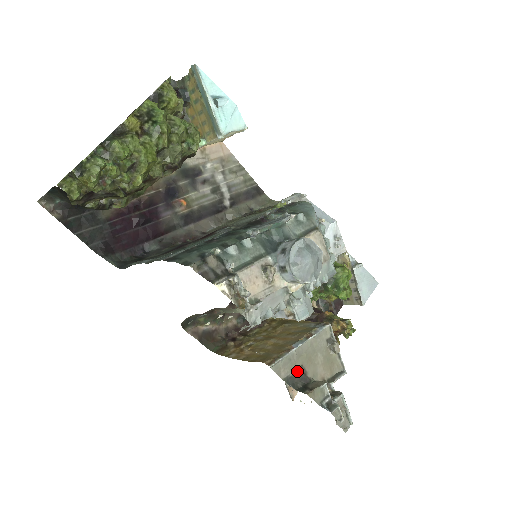
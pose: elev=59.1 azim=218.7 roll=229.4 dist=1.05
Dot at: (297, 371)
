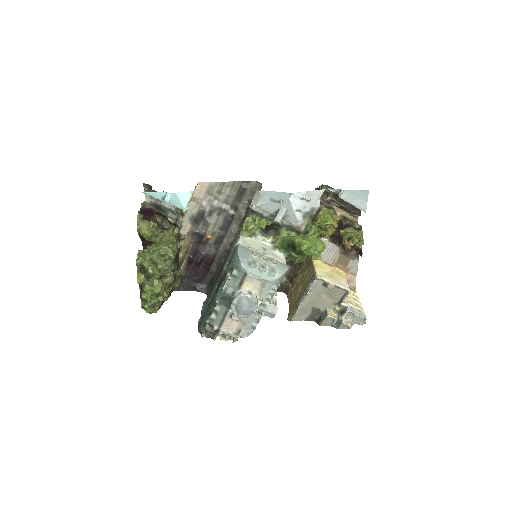
Dot at: (312, 312)
